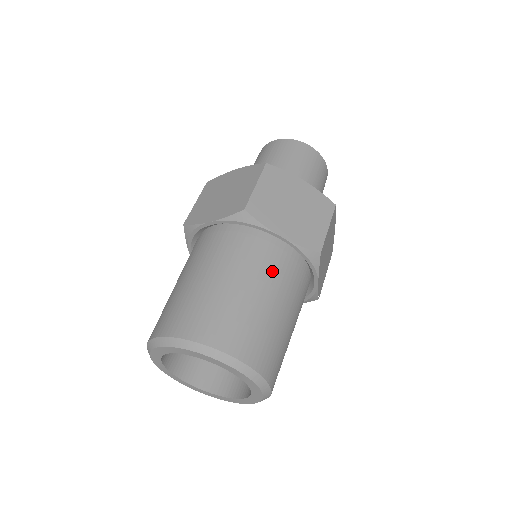
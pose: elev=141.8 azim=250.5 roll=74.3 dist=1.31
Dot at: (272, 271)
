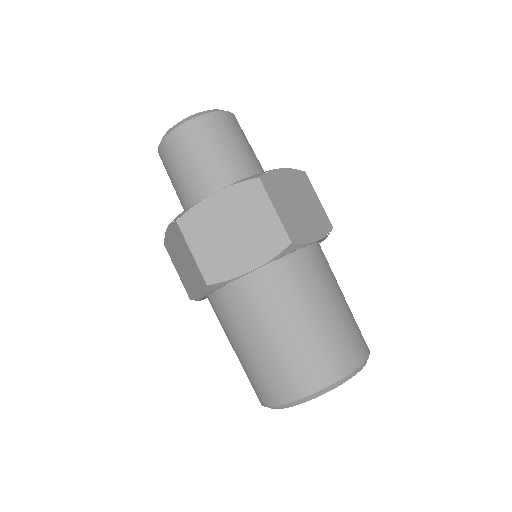
Dot at: (327, 273)
